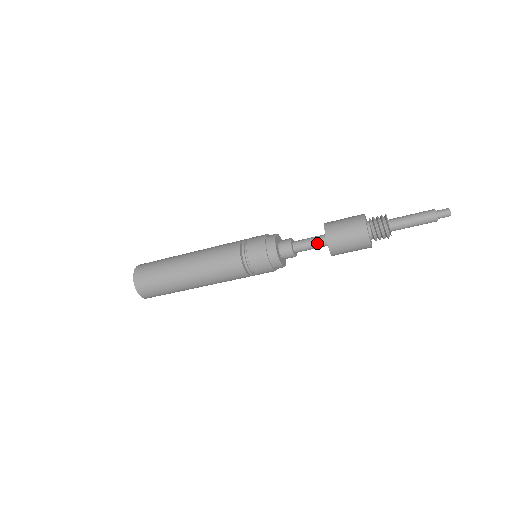
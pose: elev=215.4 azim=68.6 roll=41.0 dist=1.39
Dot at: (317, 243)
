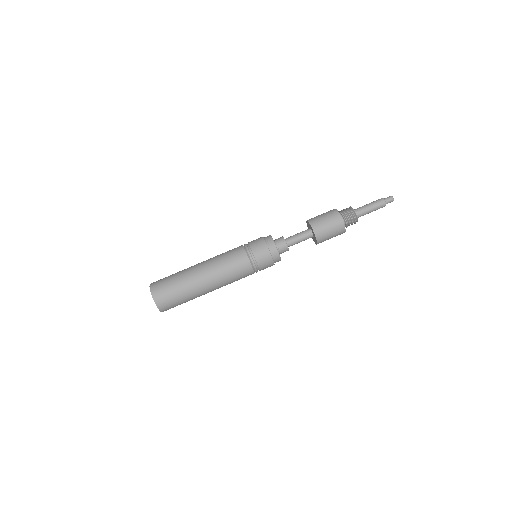
Dot at: (304, 235)
